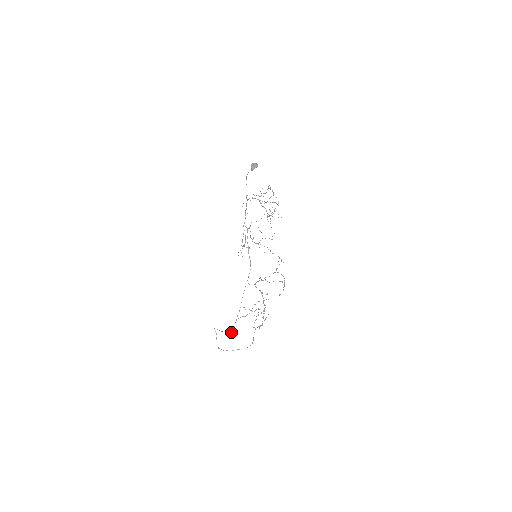
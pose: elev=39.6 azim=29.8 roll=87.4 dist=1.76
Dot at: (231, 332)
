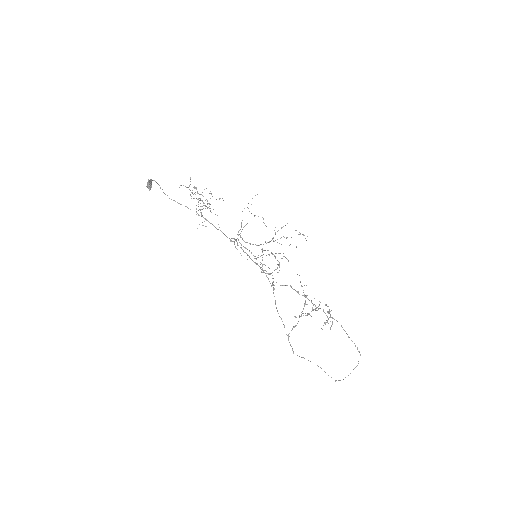
Dot at: occluded
